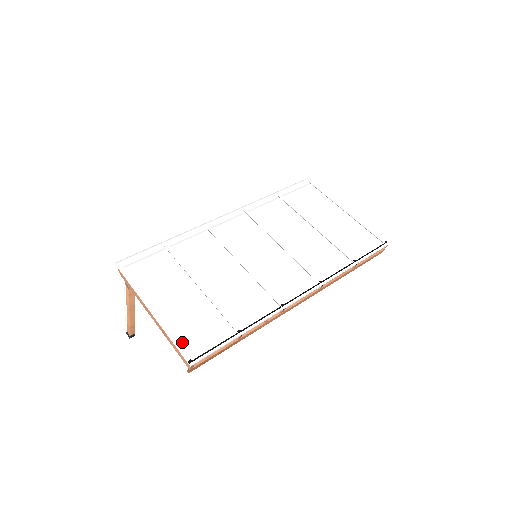
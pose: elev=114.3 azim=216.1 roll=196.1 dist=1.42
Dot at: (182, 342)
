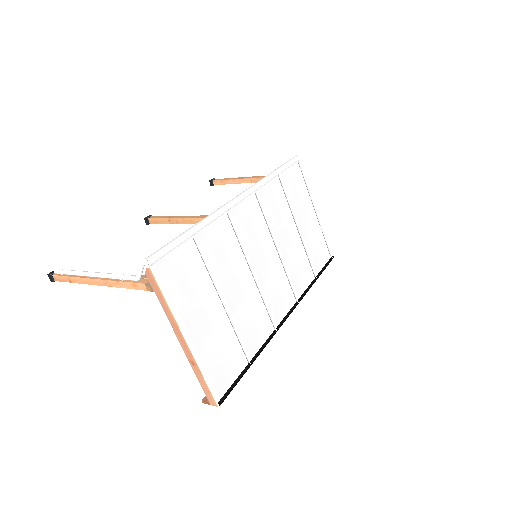
Dot at: (212, 379)
